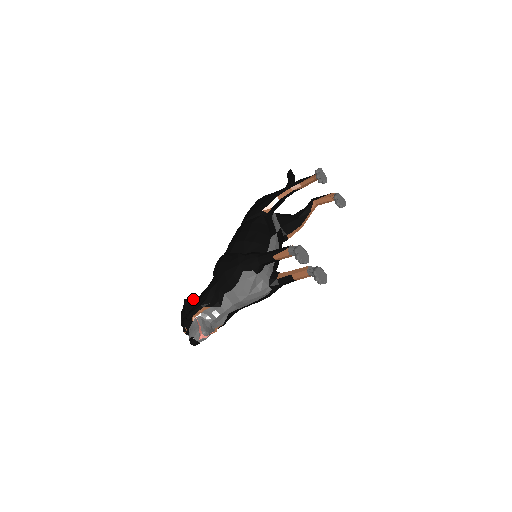
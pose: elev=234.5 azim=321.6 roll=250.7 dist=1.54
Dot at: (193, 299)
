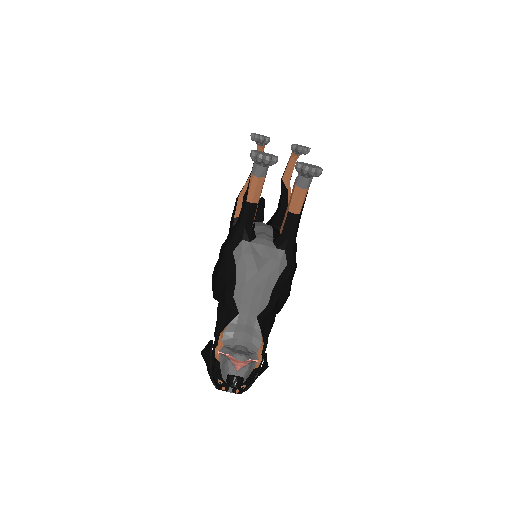
Dot at: occluded
